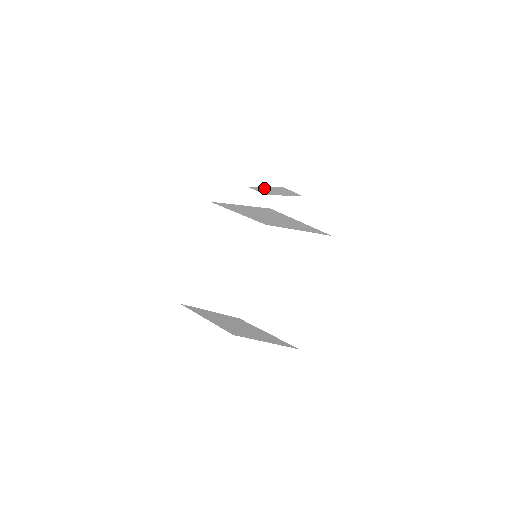
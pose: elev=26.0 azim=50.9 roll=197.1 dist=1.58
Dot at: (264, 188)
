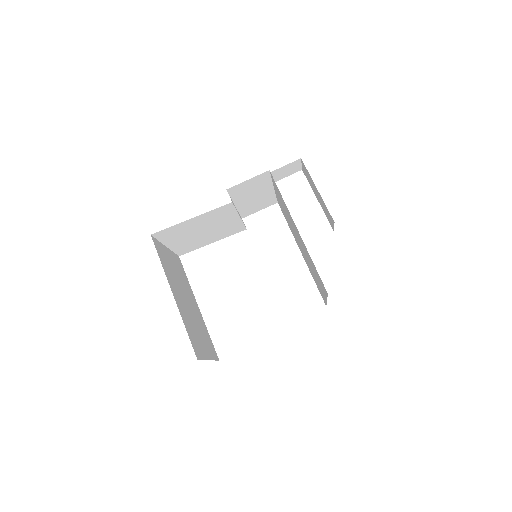
Dot at: (314, 184)
